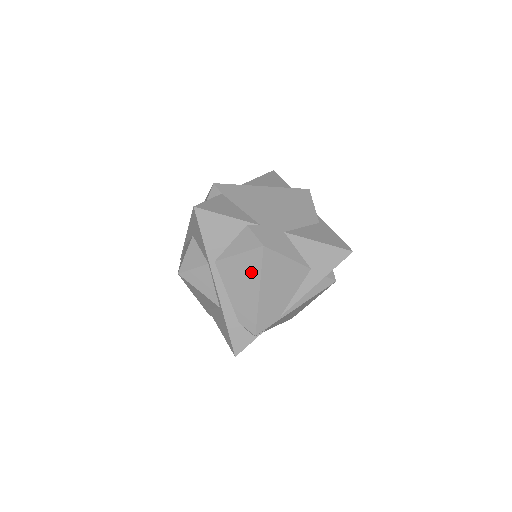
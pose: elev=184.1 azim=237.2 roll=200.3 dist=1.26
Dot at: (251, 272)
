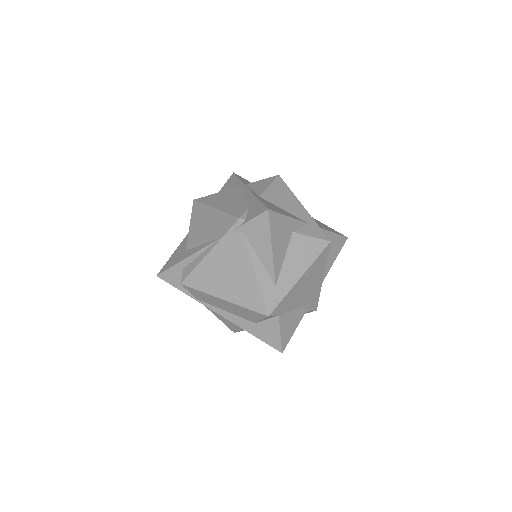
Dot at: occluded
